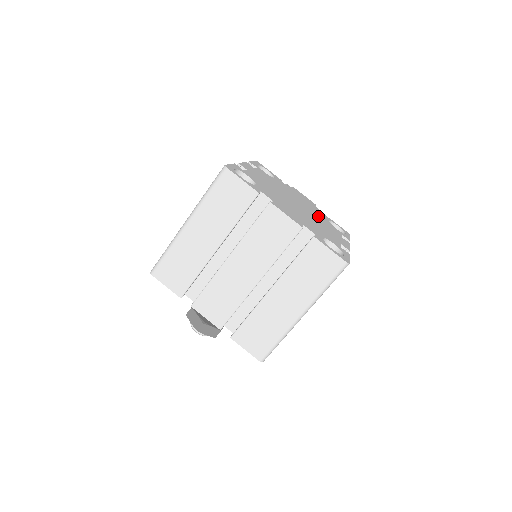
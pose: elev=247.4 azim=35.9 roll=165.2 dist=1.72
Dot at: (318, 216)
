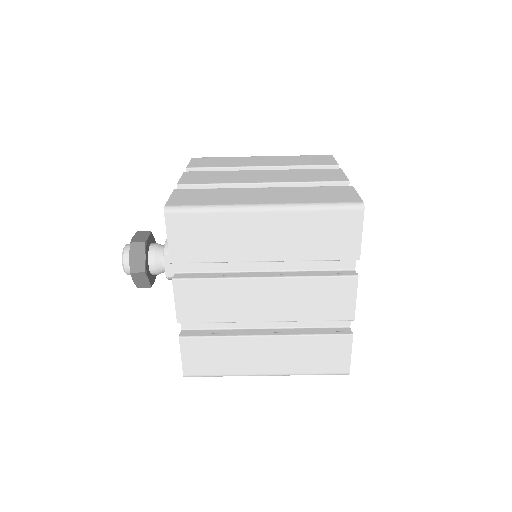
Dot at: occluded
